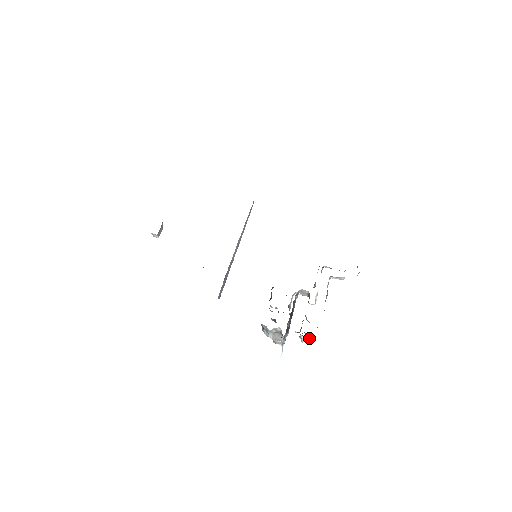
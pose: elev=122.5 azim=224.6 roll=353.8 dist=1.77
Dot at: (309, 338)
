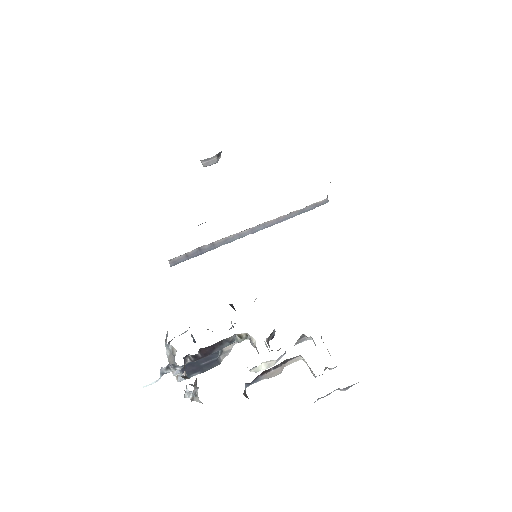
Dot at: (194, 399)
